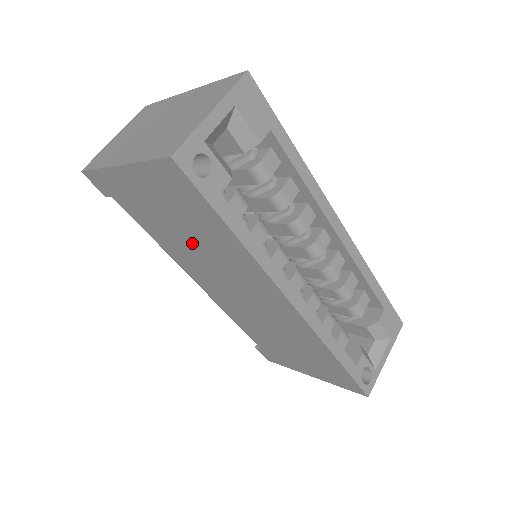
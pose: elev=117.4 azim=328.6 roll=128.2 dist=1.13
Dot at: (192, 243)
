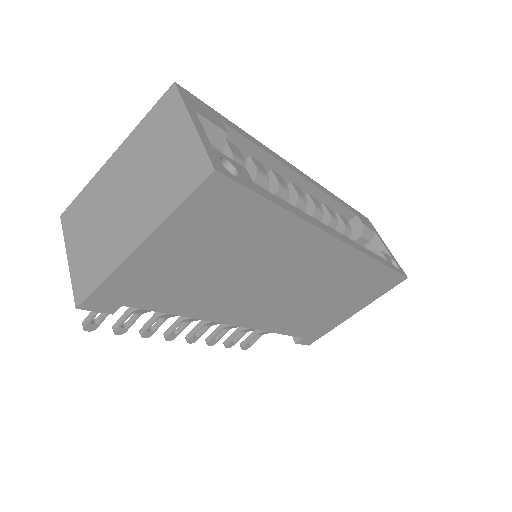
Dot at: (231, 271)
